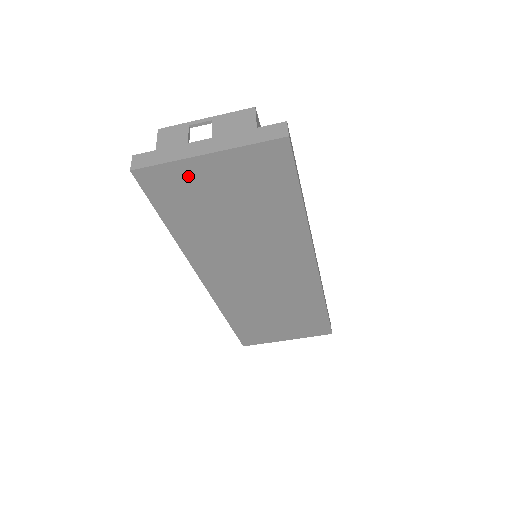
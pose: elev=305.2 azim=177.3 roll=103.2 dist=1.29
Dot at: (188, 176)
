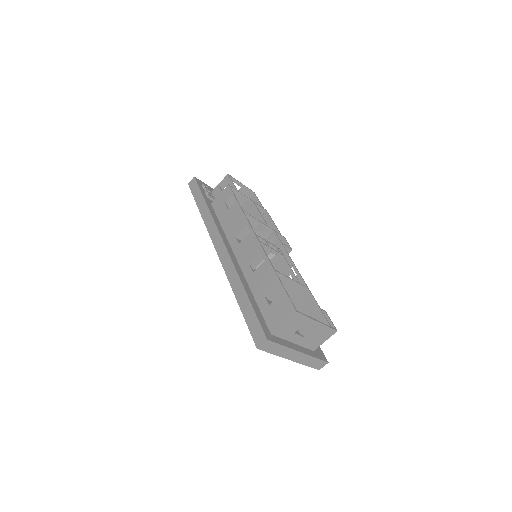
Dot at: occluded
